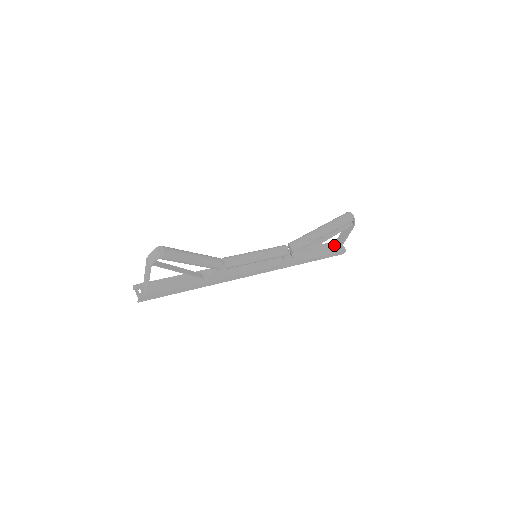
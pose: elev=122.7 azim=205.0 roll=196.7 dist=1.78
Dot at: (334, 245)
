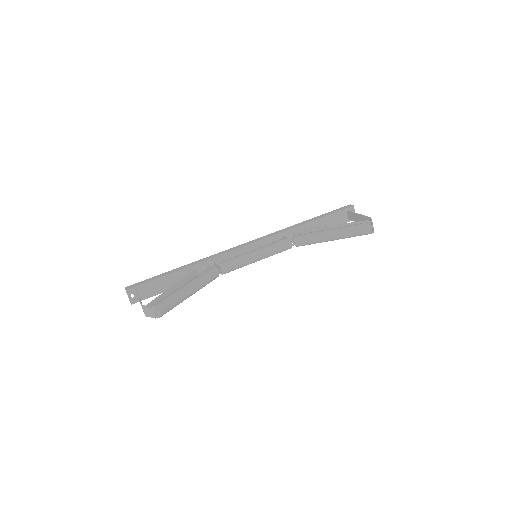
Dot at: (345, 213)
